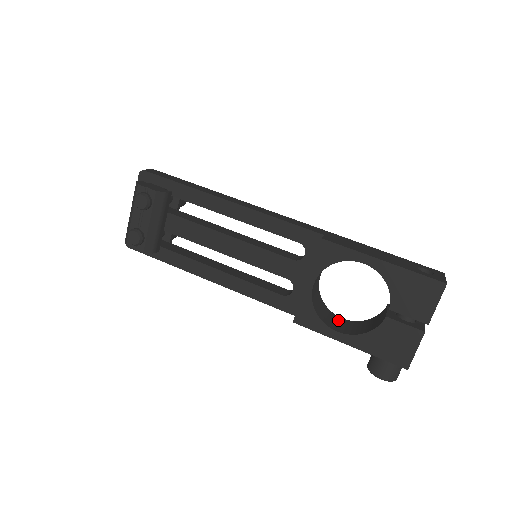
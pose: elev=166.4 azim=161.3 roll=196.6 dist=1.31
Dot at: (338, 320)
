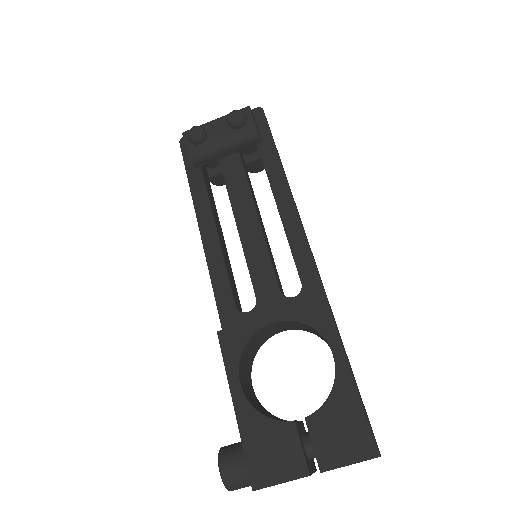
Dot at: (249, 381)
